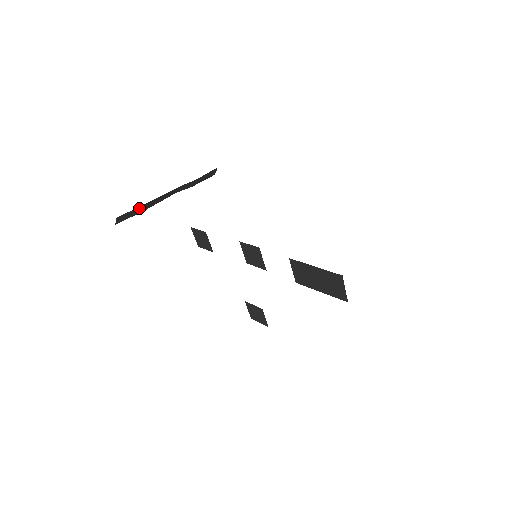
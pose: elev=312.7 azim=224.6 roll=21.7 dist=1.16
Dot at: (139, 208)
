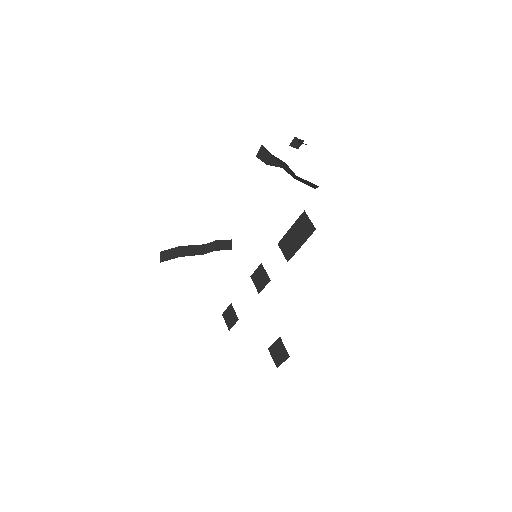
Dot at: (176, 250)
